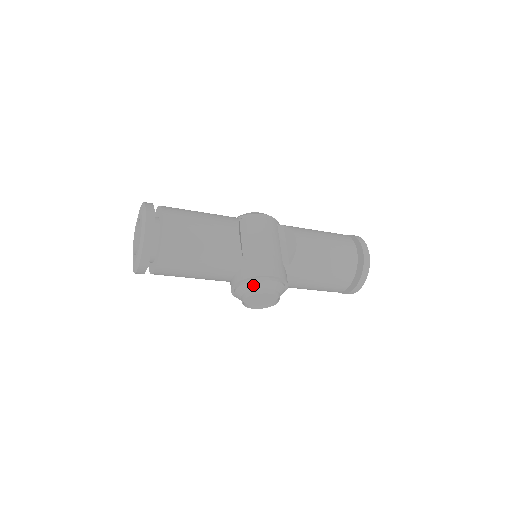
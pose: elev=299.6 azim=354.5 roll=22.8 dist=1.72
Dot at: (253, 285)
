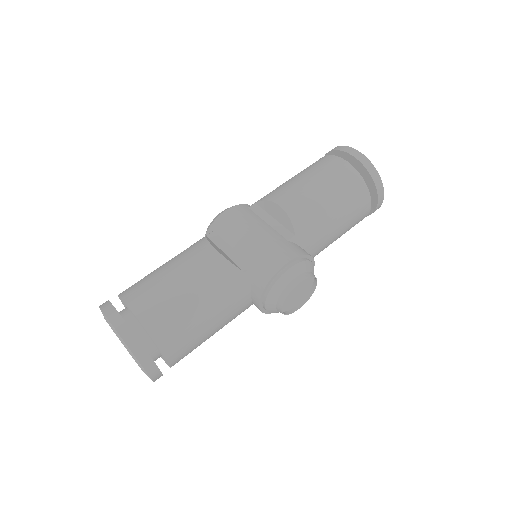
Dot at: (277, 289)
